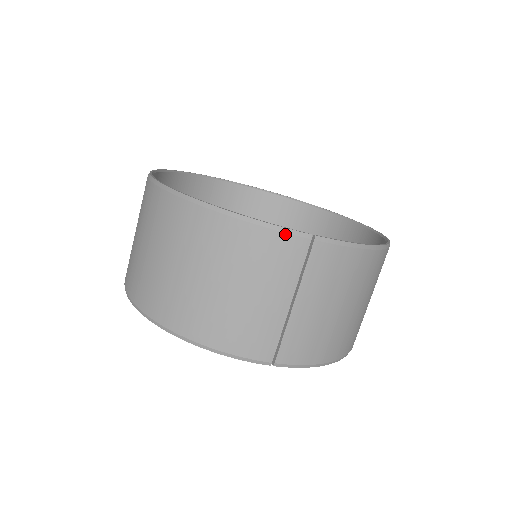
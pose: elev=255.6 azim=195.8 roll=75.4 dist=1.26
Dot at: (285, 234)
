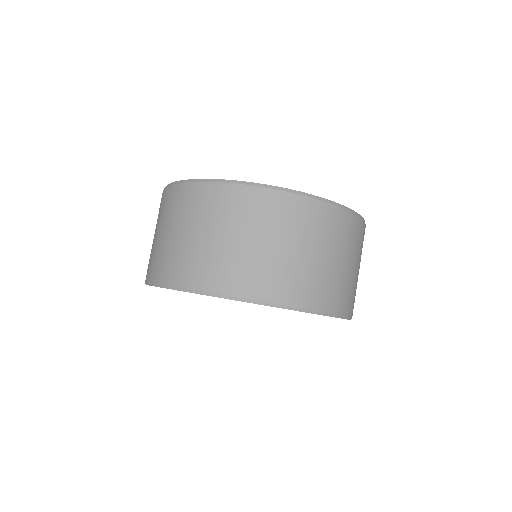
Dot at: (174, 185)
